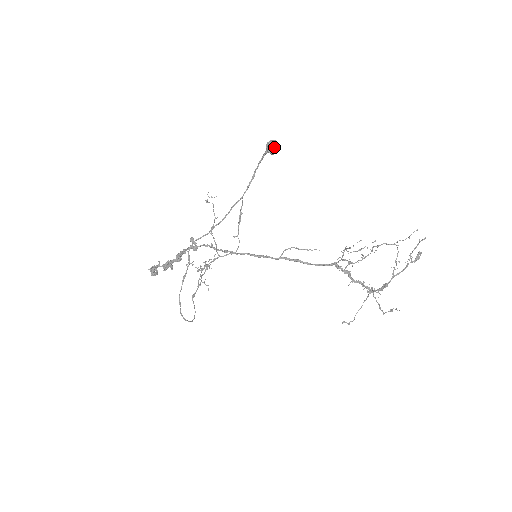
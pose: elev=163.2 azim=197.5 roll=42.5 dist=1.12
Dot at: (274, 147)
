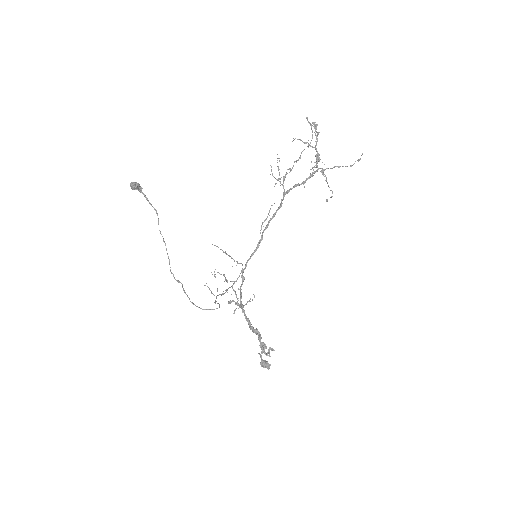
Dot at: (131, 184)
